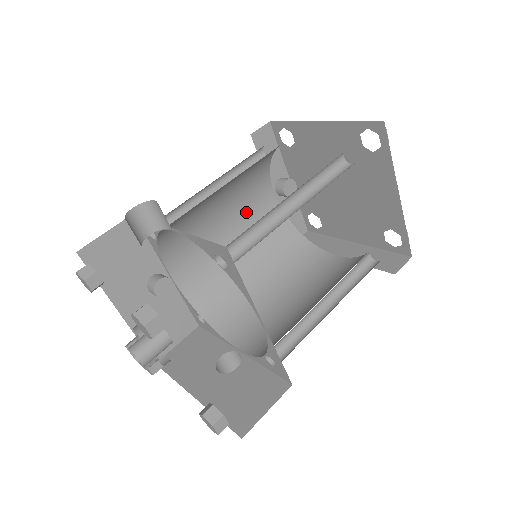
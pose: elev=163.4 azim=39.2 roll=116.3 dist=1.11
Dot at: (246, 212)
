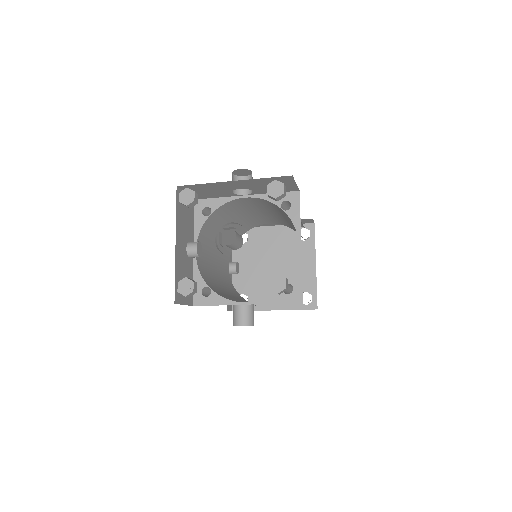
Dot at: (221, 261)
